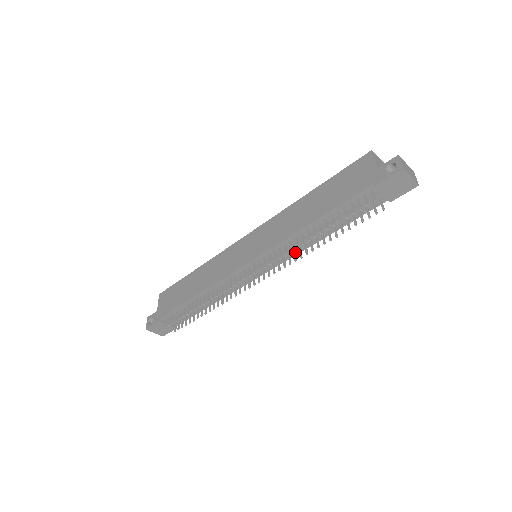
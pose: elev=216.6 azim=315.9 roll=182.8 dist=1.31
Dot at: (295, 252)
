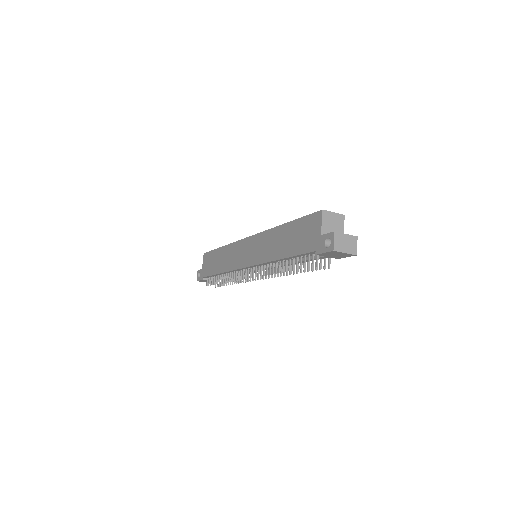
Dot at: occluded
